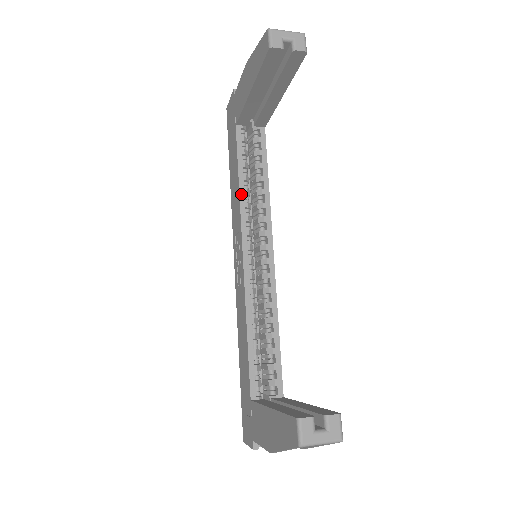
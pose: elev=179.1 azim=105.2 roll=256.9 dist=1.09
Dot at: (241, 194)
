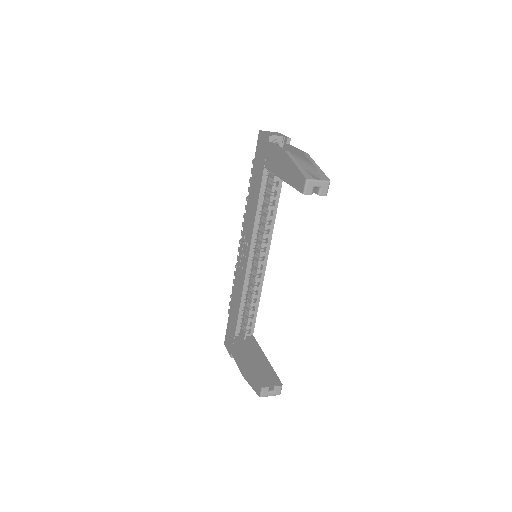
Dot at: (256, 219)
